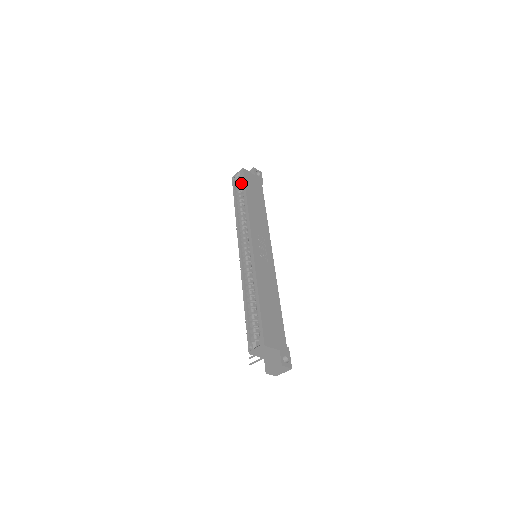
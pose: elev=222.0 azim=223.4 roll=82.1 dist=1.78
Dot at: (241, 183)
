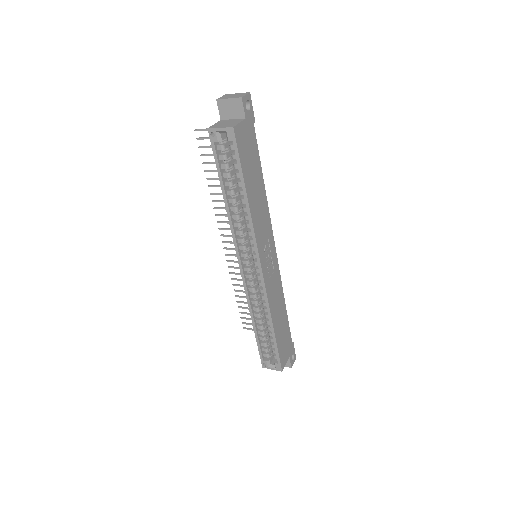
Dot at: (225, 141)
